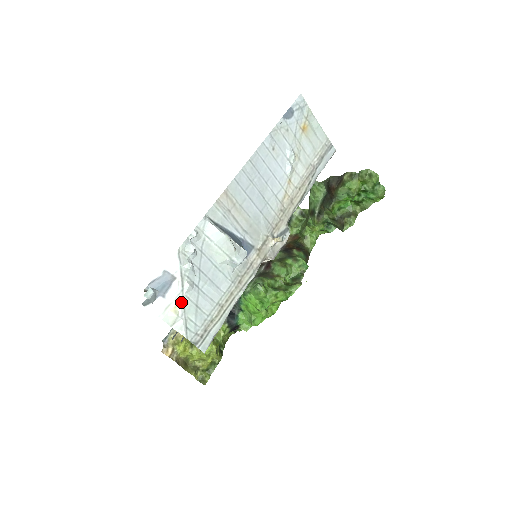
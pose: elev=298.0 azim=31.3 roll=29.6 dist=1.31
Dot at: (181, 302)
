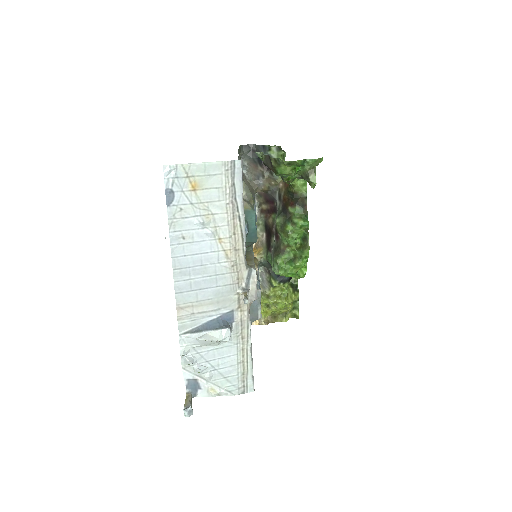
Dot at: (213, 385)
